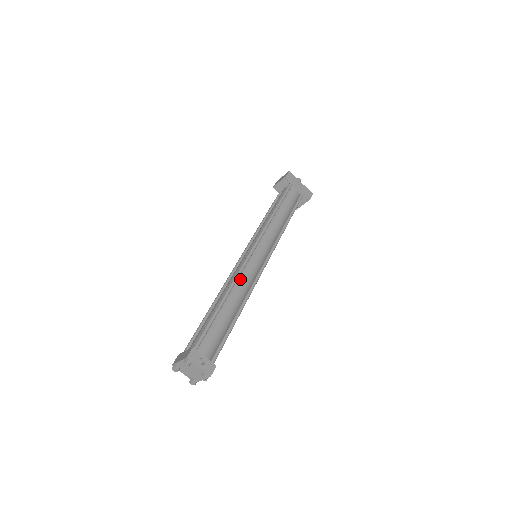
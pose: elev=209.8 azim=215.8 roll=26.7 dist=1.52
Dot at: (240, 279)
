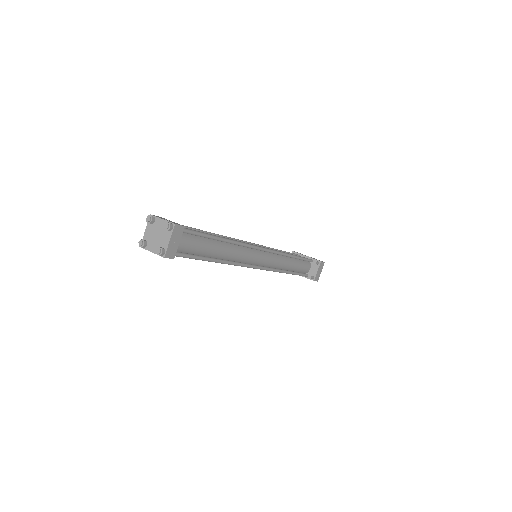
Dot at: occluded
